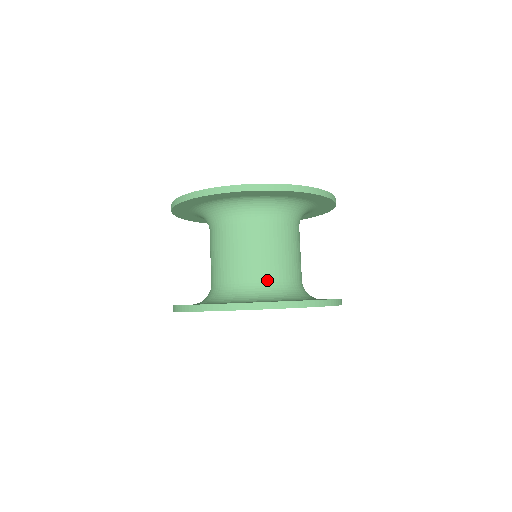
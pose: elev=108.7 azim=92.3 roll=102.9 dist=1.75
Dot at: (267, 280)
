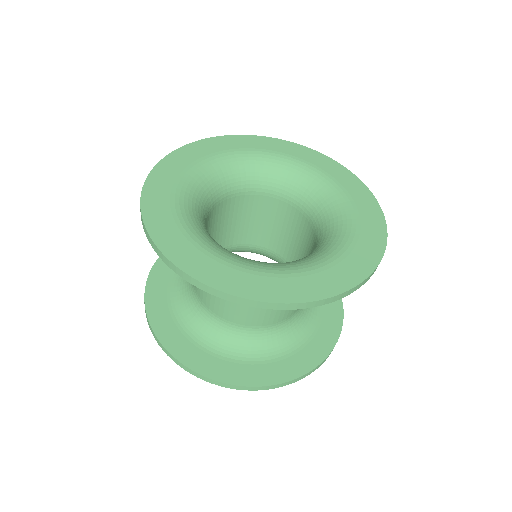
Dot at: (257, 327)
